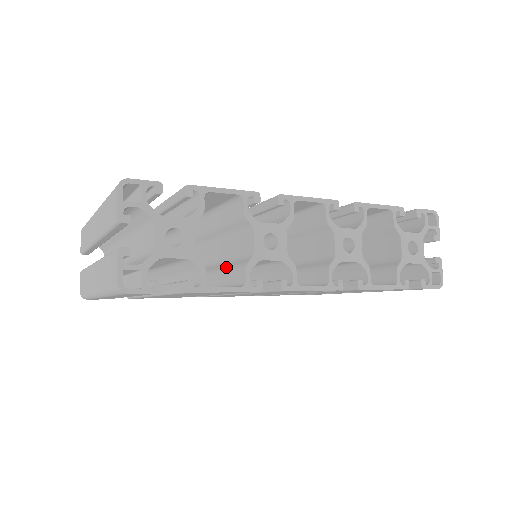
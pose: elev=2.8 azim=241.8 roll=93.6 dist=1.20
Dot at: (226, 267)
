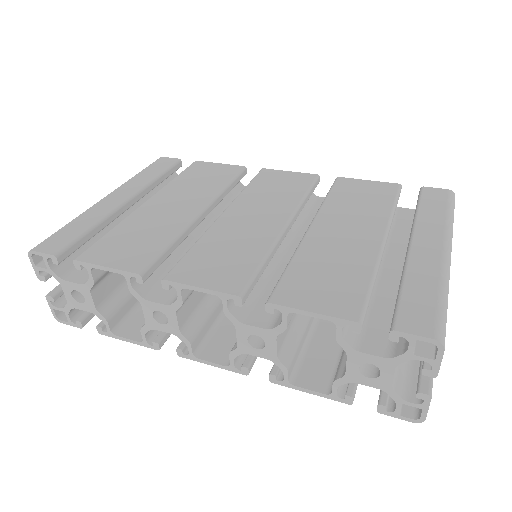
Dot at: occluded
